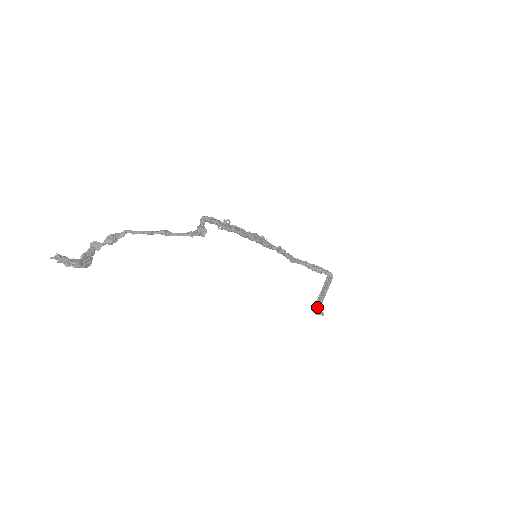
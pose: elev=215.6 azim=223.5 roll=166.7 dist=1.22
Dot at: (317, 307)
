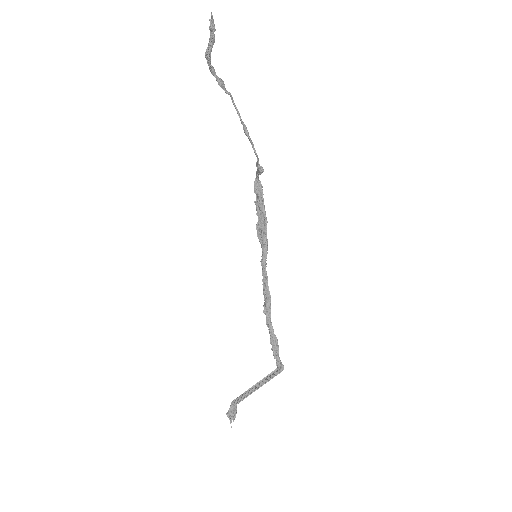
Dot at: (238, 399)
